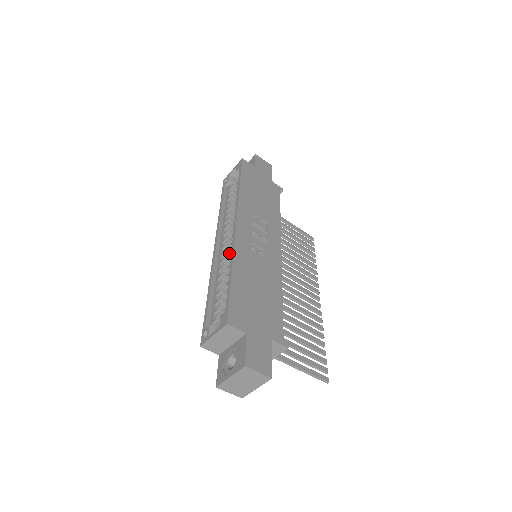
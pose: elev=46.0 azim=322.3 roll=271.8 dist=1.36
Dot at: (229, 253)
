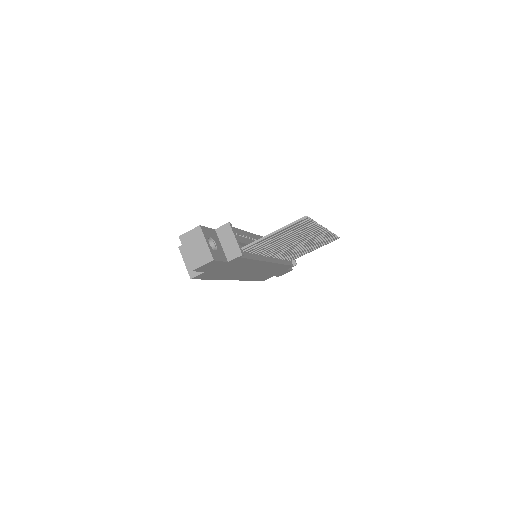
Dot at: occluded
